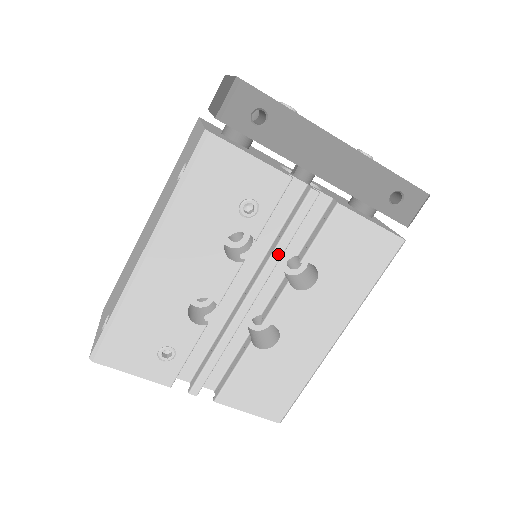
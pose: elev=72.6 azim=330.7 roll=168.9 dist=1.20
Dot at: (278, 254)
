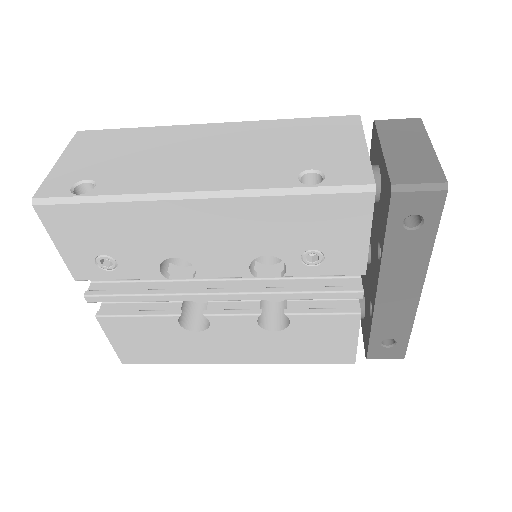
Dot at: (282, 297)
